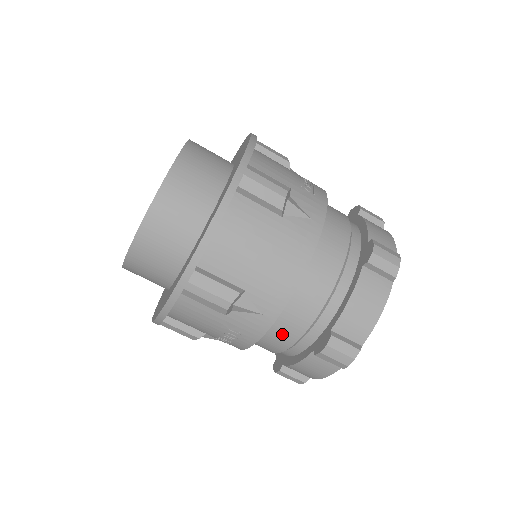
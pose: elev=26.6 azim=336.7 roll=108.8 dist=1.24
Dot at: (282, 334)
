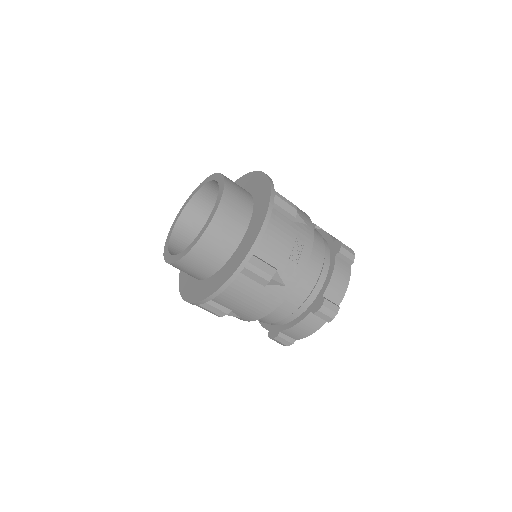
Dot at: occluded
